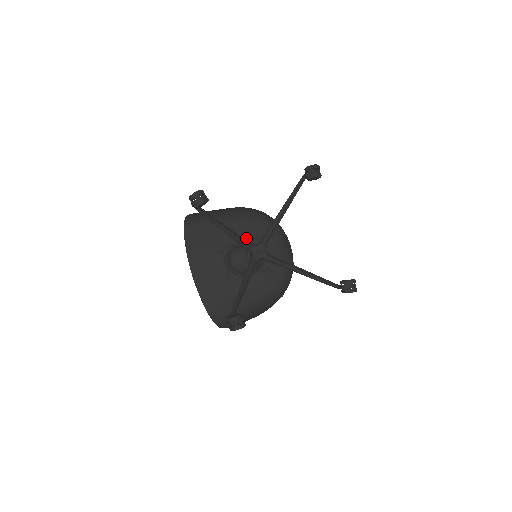
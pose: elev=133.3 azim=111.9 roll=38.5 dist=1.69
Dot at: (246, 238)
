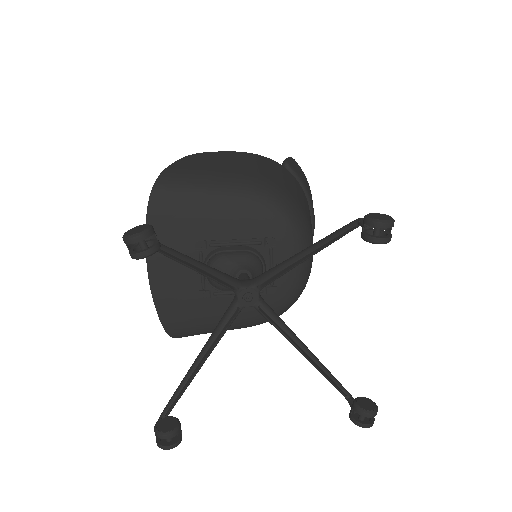
Dot at: (244, 240)
